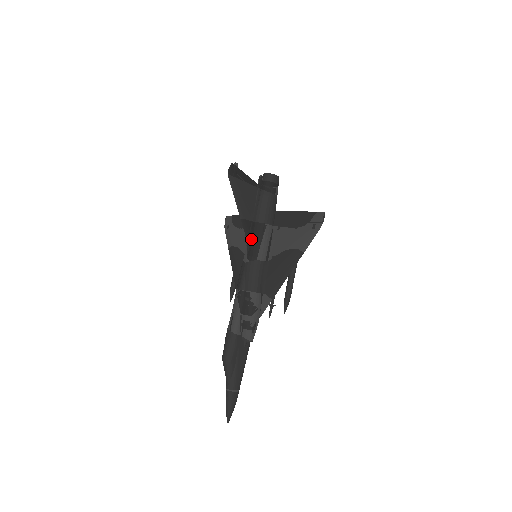
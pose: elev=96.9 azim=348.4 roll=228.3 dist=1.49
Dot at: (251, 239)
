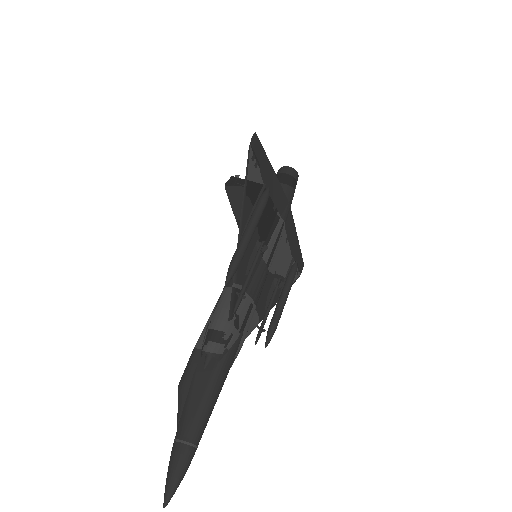
Dot at: occluded
